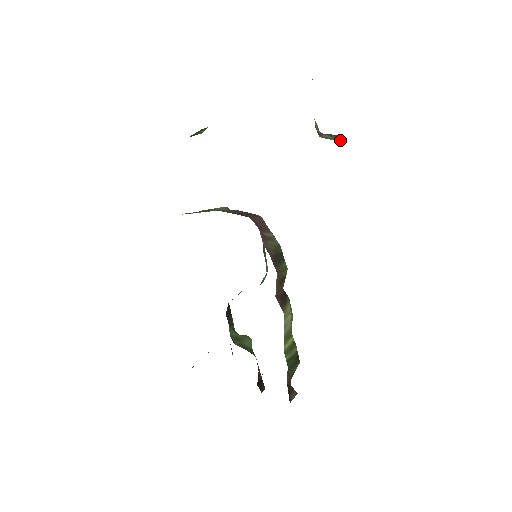
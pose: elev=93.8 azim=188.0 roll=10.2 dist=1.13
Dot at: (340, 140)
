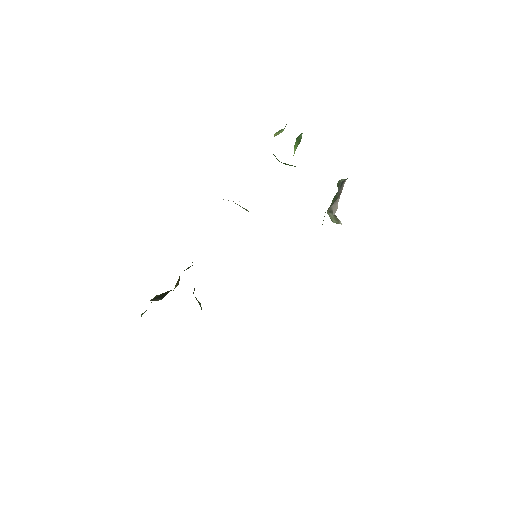
Dot at: (336, 223)
